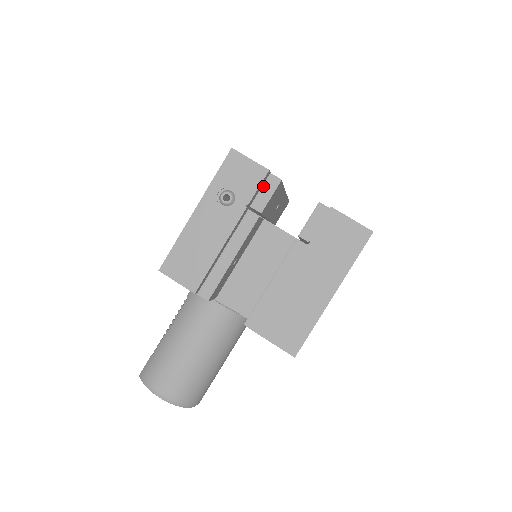
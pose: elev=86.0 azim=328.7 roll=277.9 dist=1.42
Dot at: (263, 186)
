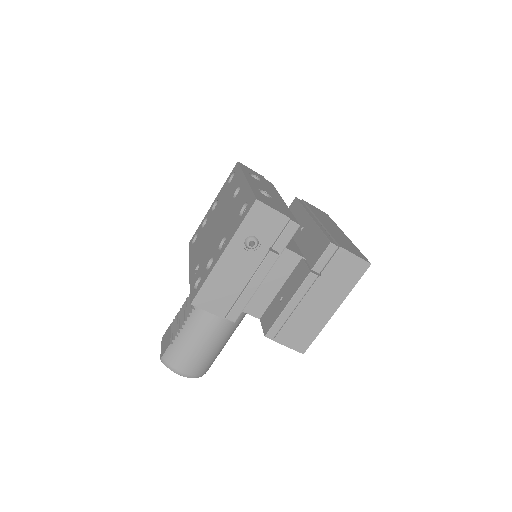
Dot at: (284, 231)
